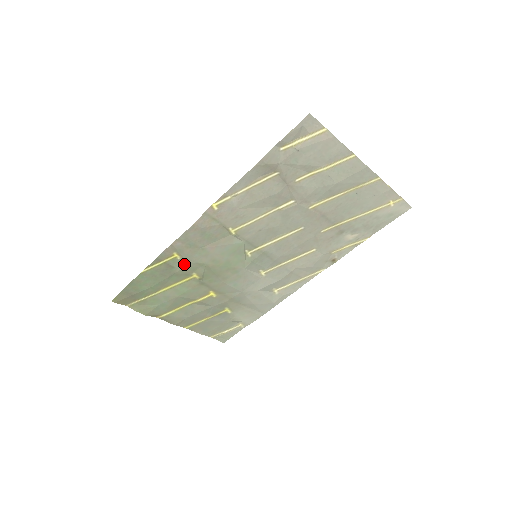
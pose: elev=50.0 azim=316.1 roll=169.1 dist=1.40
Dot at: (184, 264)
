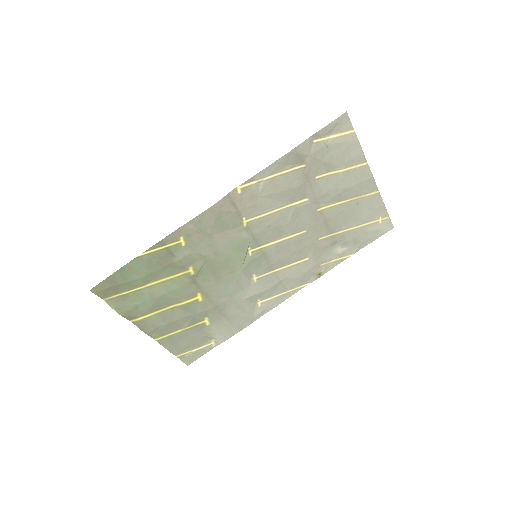
Dot at: (186, 253)
